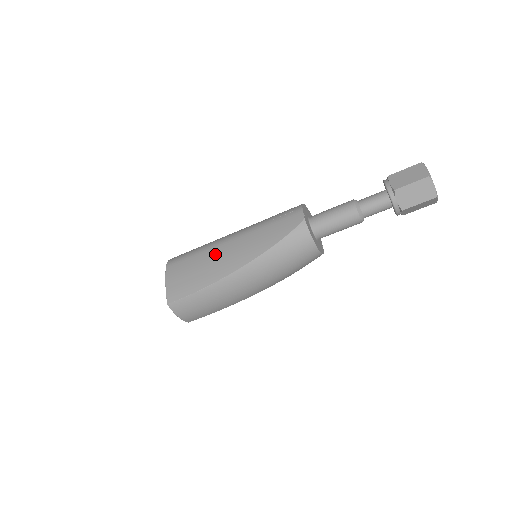
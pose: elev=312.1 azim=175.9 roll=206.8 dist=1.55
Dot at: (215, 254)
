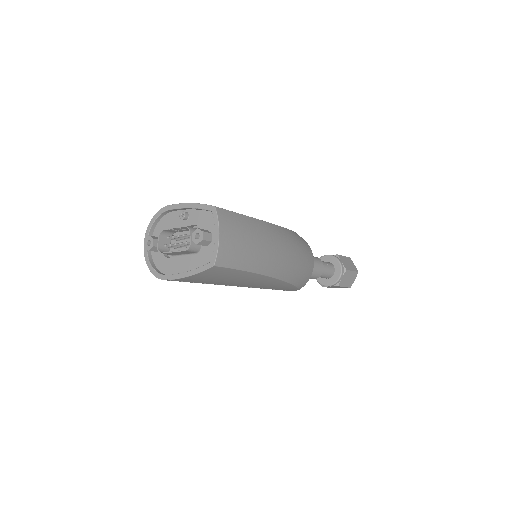
Dot at: occluded
